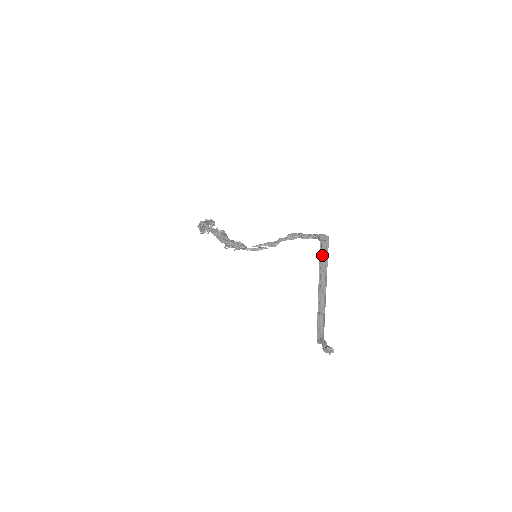
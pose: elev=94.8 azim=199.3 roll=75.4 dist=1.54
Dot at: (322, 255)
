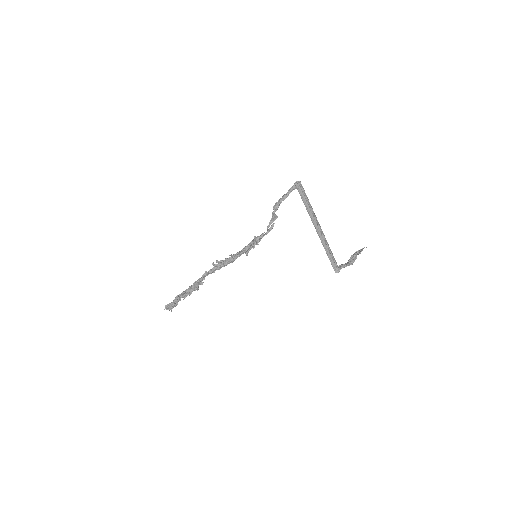
Dot at: (304, 198)
